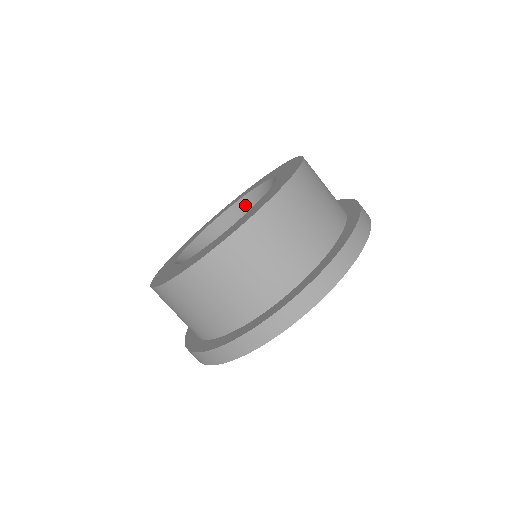
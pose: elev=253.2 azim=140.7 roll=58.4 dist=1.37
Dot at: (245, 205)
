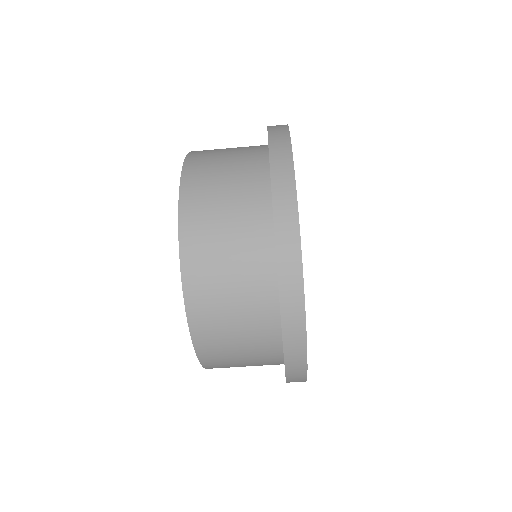
Dot at: occluded
